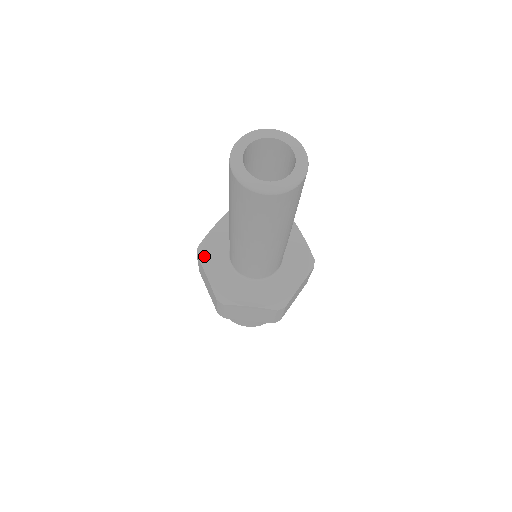
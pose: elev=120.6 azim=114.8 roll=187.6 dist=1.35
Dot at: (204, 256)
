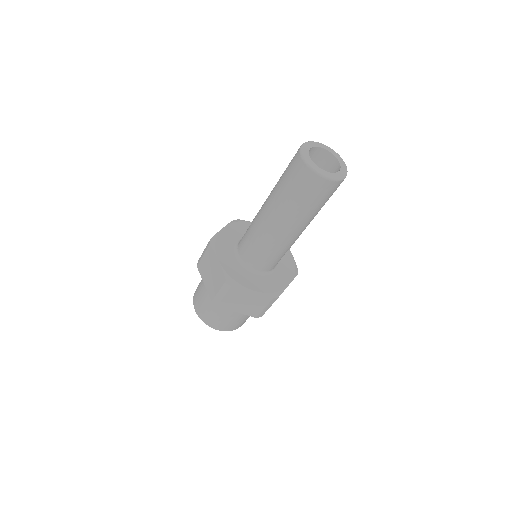
Dot at: (217, 246)
